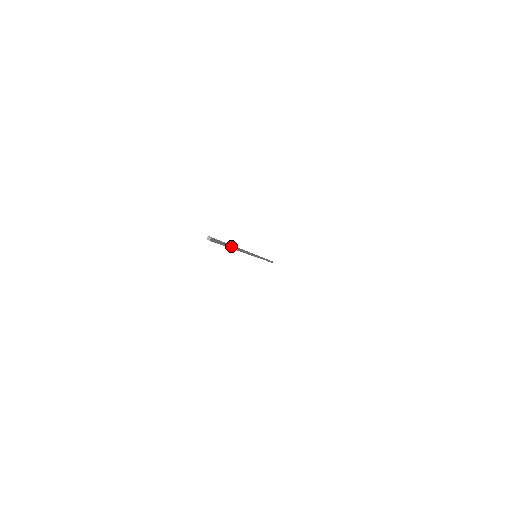
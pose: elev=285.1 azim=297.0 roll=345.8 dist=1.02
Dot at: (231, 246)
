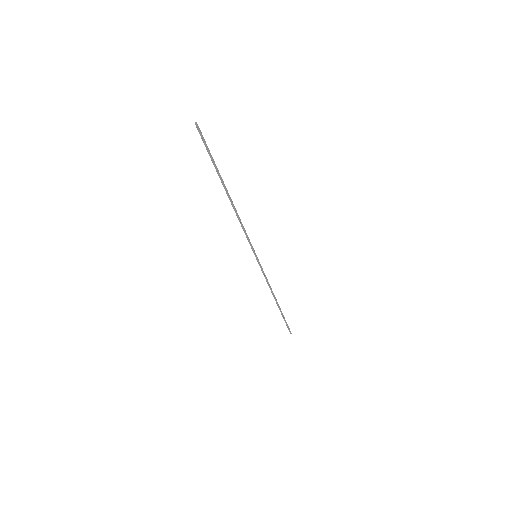
Dot at: (218, 170)
